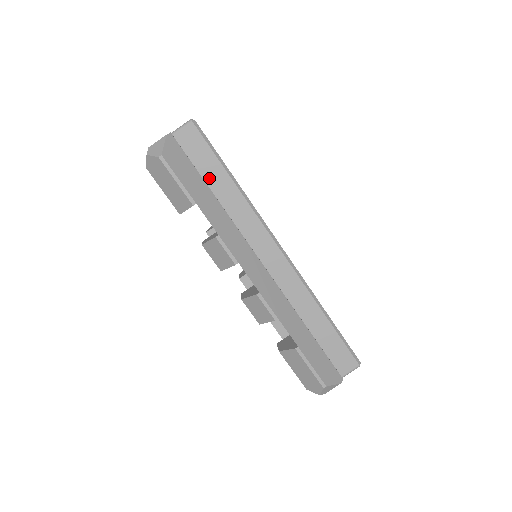
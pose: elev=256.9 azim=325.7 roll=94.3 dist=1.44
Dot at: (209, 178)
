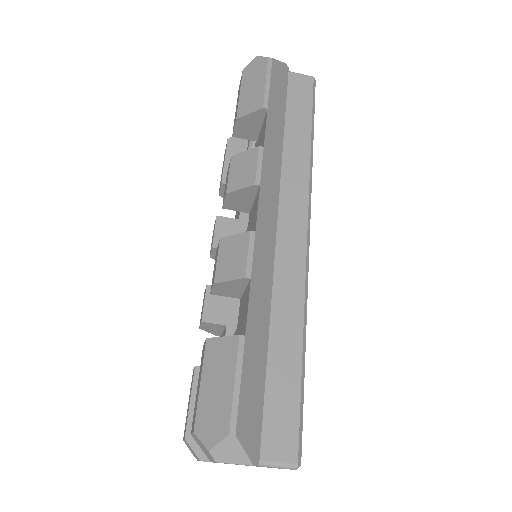
Dot at: (291, 119)
